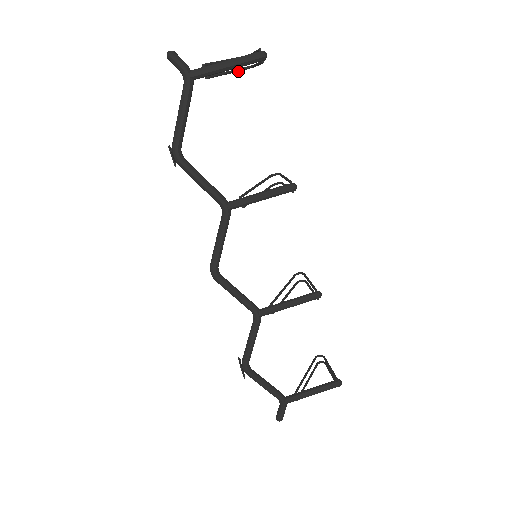
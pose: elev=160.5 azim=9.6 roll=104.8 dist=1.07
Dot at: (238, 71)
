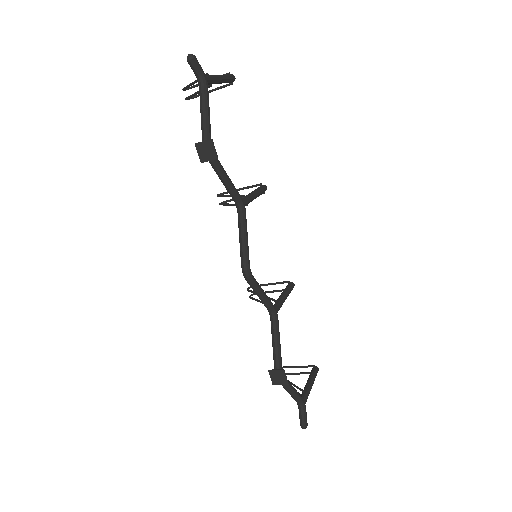
Dot at: (190, 97)
